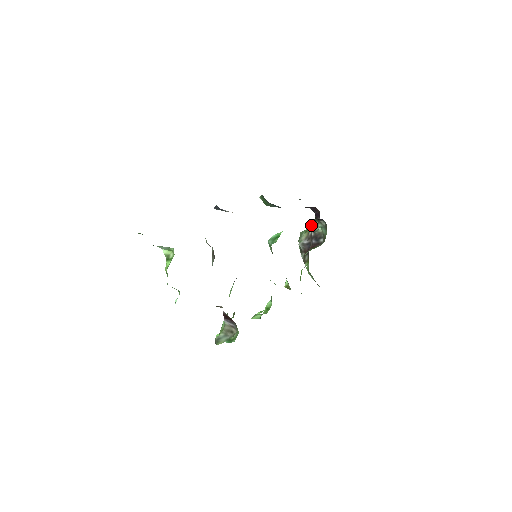
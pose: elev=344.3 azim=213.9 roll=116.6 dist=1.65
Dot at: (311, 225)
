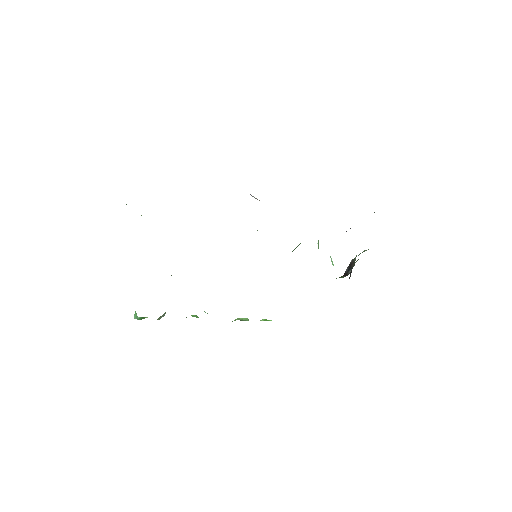
Dot at: occluded
